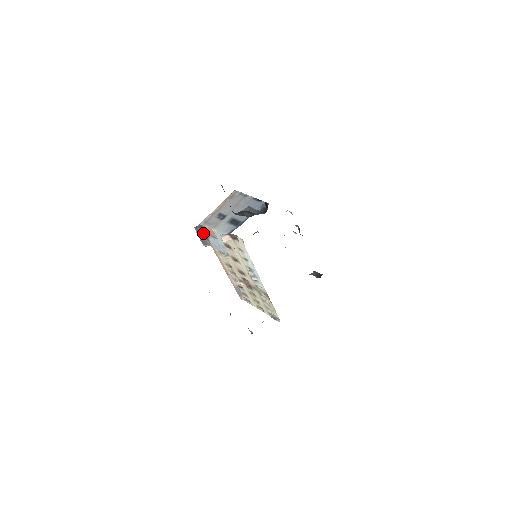
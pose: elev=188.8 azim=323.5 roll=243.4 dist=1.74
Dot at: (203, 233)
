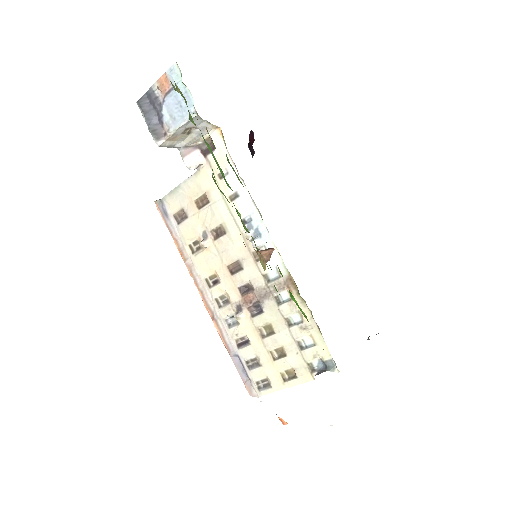
Dot at: (152, 111)
